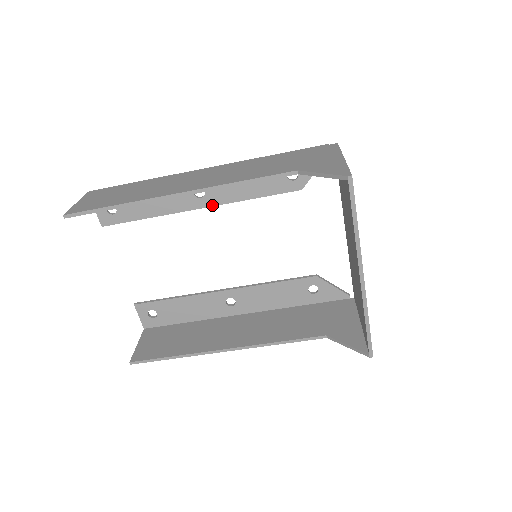
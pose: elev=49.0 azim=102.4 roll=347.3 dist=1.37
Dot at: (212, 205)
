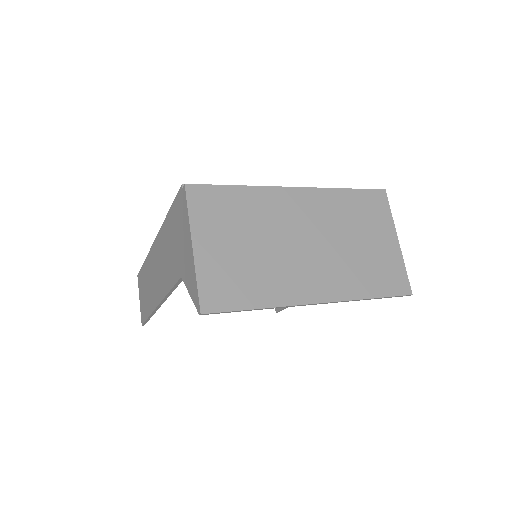
Dot at: occluded
